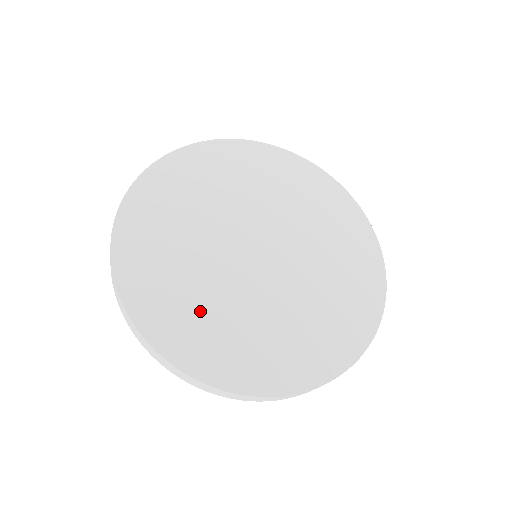
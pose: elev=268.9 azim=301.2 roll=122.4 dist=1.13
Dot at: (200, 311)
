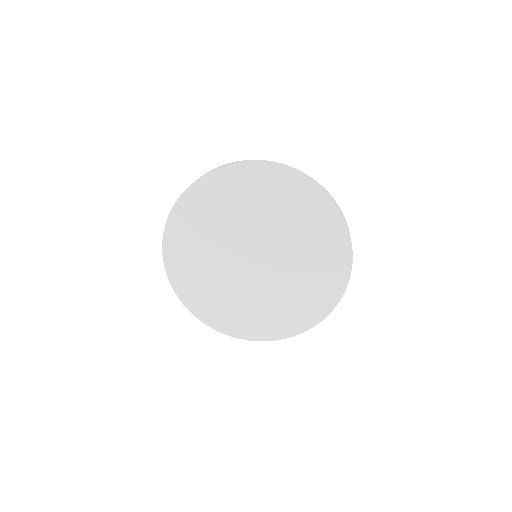
Dot at: (209, 289)
